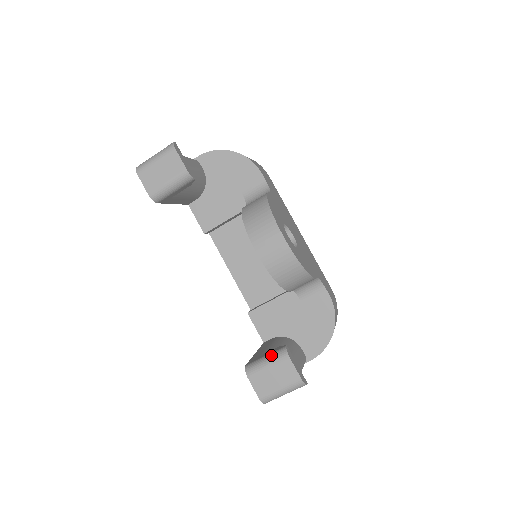
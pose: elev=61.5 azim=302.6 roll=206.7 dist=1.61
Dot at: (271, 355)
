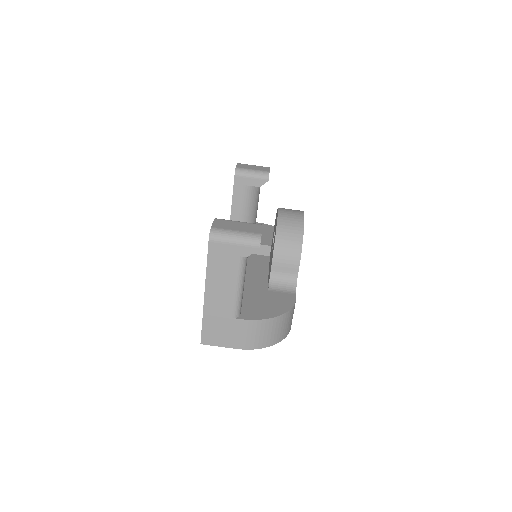
Dot at: occluded
